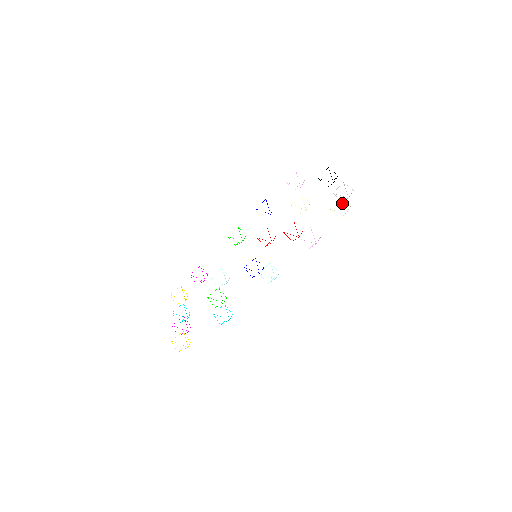
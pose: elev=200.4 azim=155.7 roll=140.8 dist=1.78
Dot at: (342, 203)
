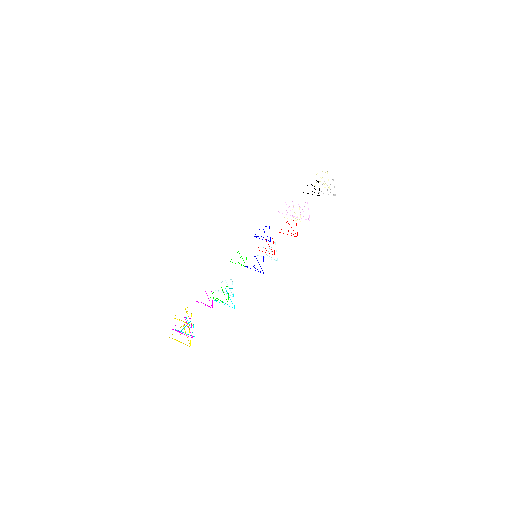
Dot at: occluded
